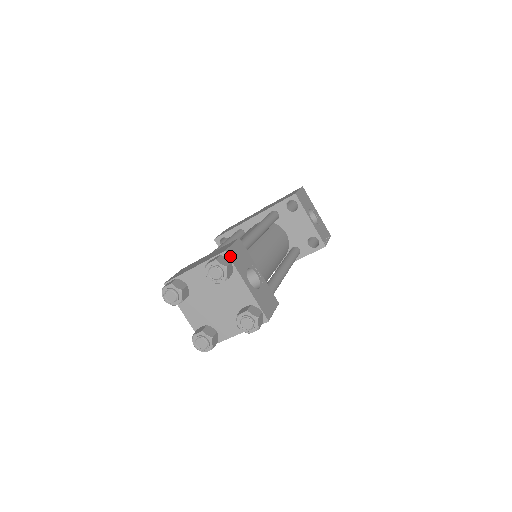
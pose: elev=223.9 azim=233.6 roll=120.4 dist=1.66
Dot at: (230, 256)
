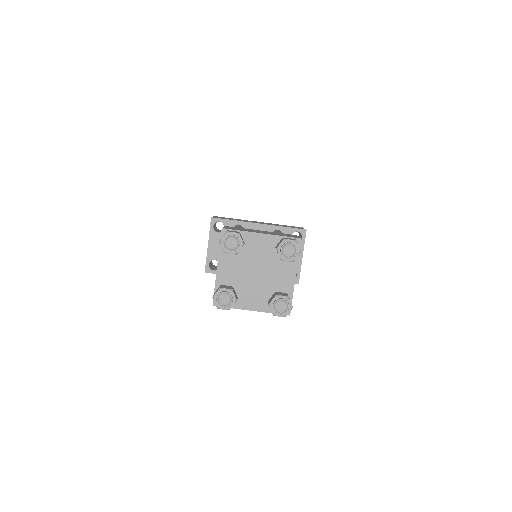
Dot at: occluded
